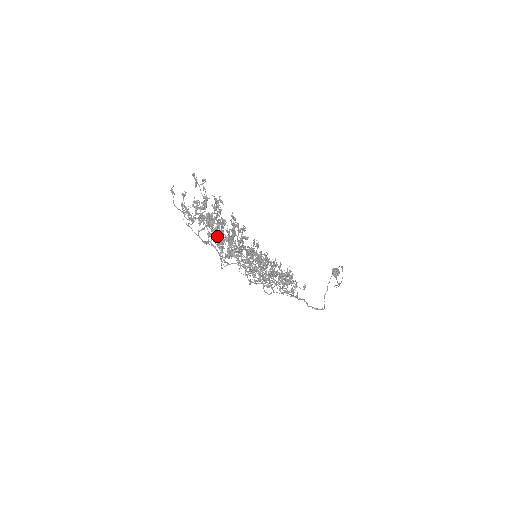
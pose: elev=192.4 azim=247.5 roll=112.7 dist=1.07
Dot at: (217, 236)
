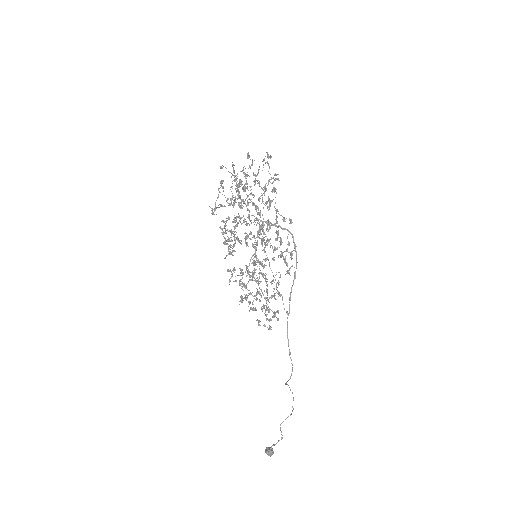
Dot at: (241, 206)
